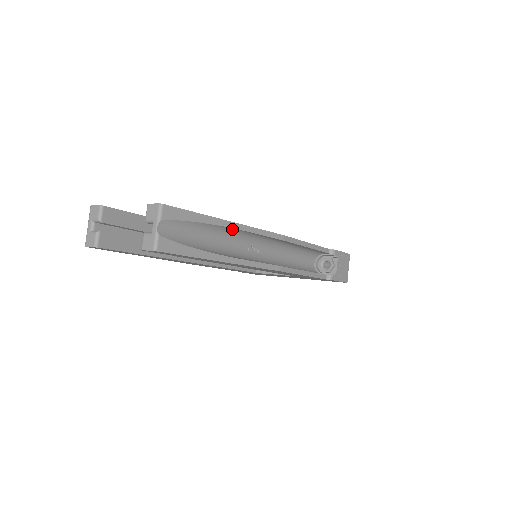
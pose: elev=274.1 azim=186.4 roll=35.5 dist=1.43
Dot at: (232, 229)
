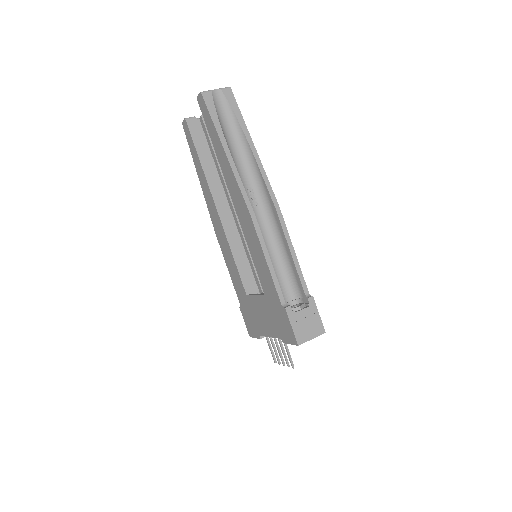
Dot at: (251, 151)
